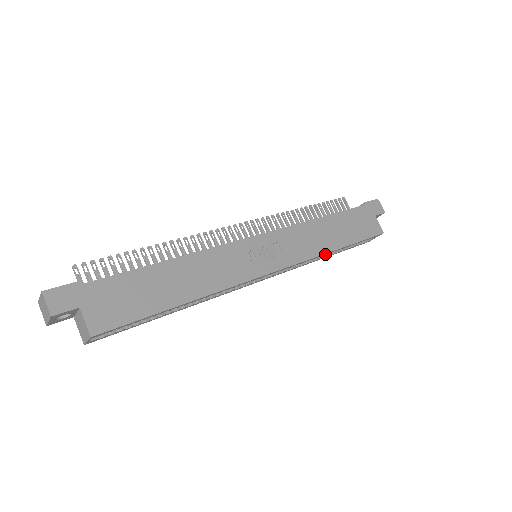
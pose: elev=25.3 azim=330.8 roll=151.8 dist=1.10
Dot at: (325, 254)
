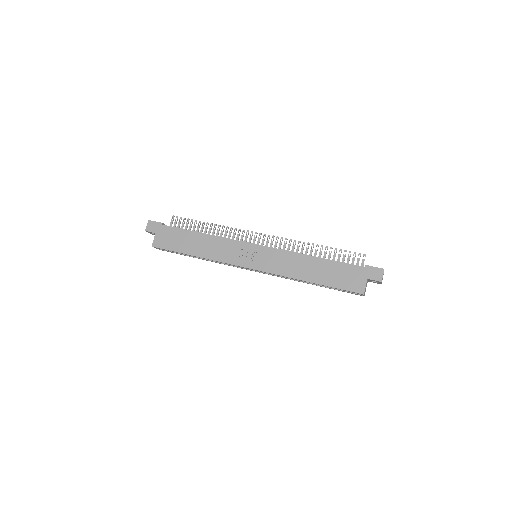
Dot at: (298, 279)
